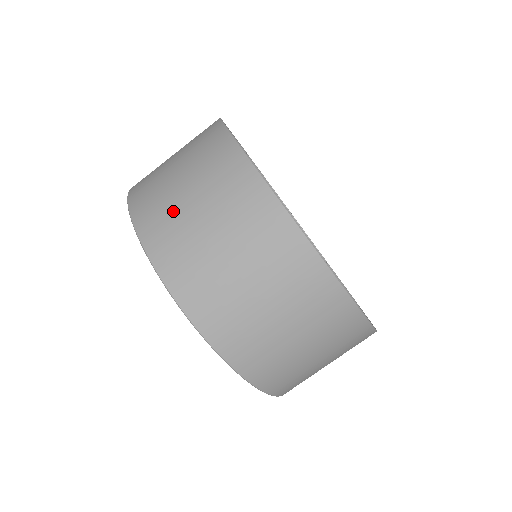
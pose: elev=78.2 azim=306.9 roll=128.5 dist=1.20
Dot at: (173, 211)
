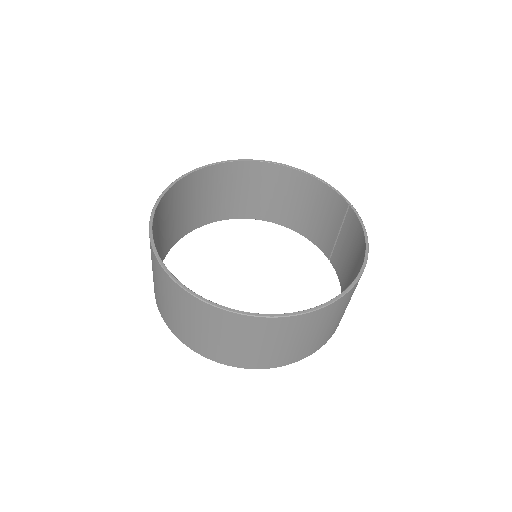
Dot at: (155, 289)
